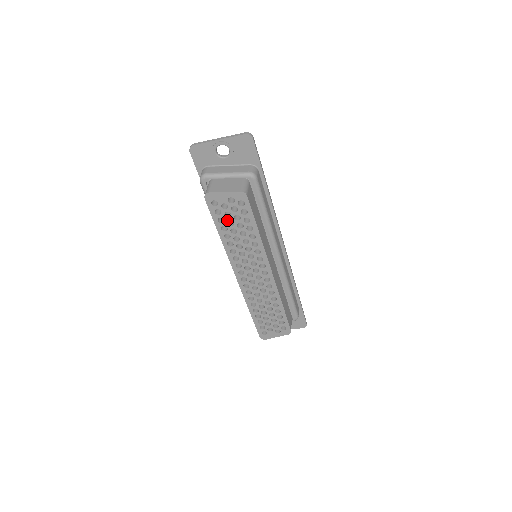
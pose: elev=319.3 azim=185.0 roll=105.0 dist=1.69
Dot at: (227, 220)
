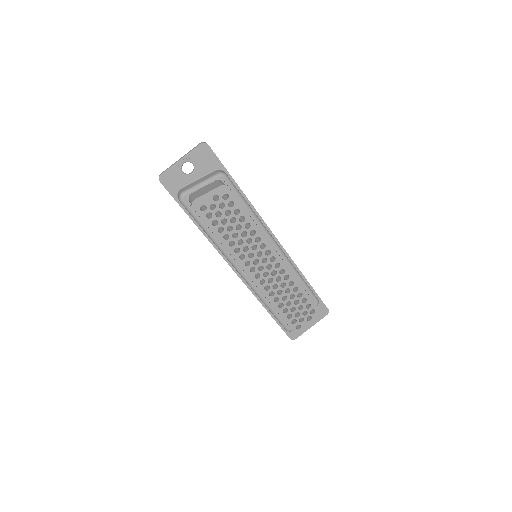
Dot at: (220, 220)
